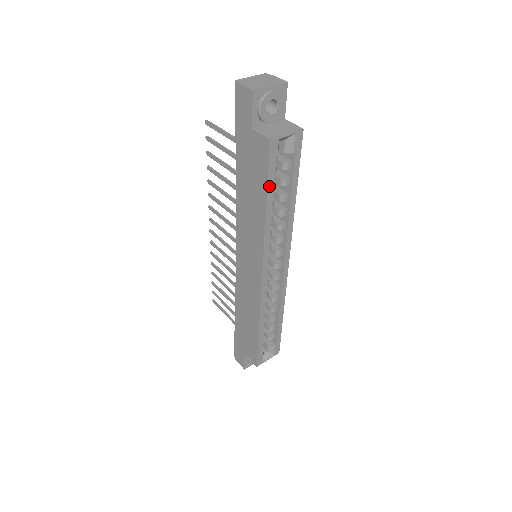
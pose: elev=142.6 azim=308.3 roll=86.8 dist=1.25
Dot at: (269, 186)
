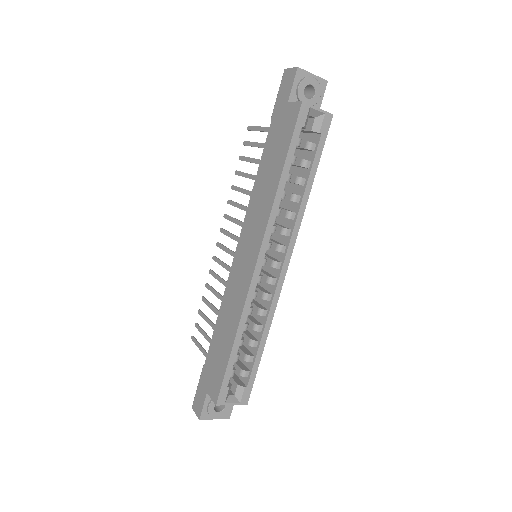
Dot at: (290, 151)
